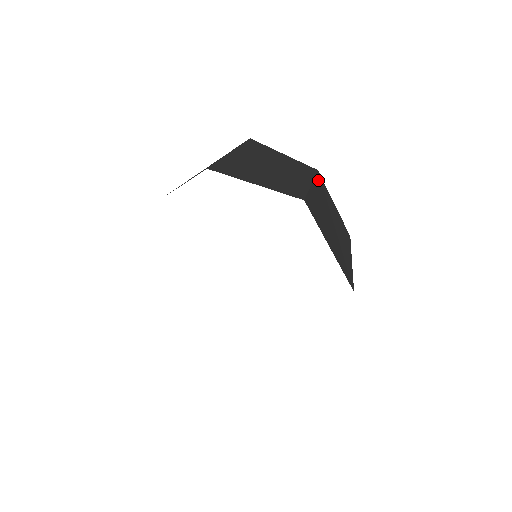
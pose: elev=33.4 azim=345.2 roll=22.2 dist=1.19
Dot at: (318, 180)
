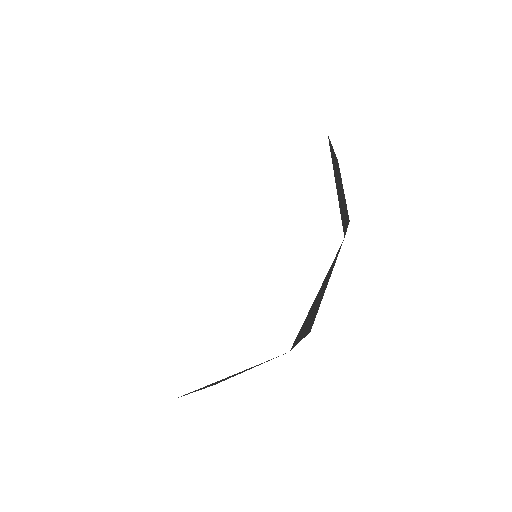
Dot at: (337, 161)
